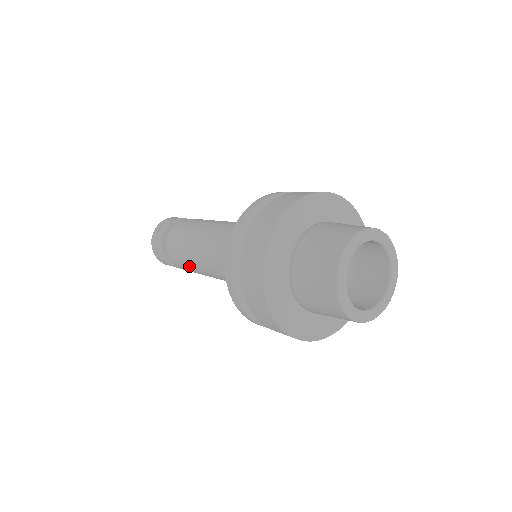
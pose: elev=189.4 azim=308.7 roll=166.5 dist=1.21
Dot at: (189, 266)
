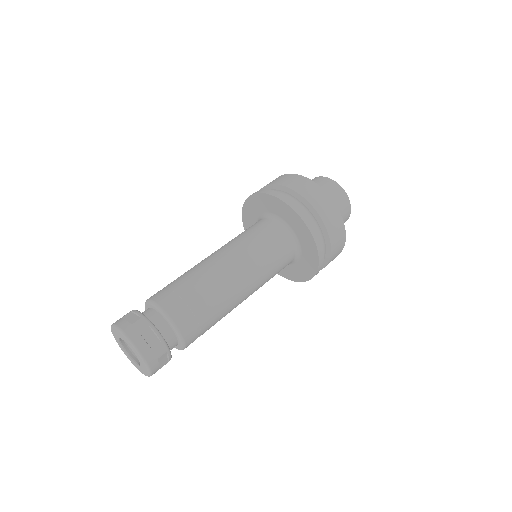
Dot at: (212, 303)
